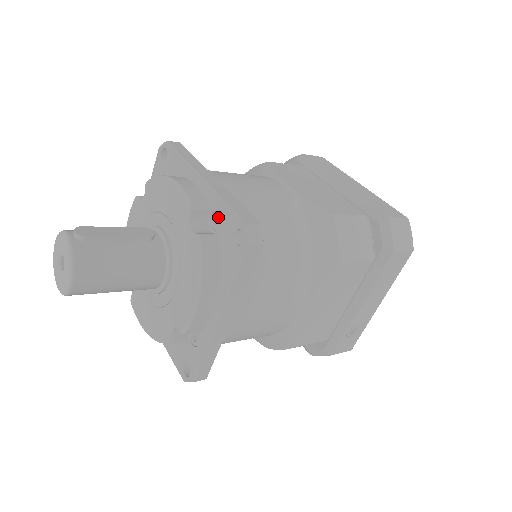
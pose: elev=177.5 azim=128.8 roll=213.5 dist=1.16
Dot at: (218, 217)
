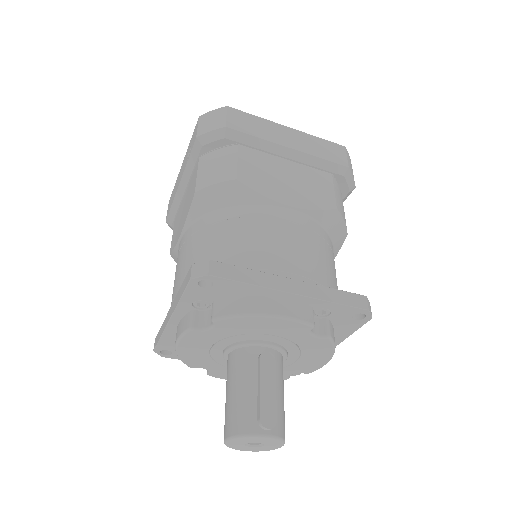
Dot at: (326, 311)
